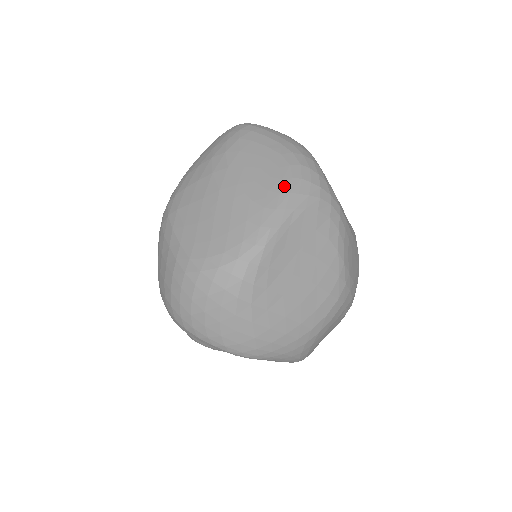
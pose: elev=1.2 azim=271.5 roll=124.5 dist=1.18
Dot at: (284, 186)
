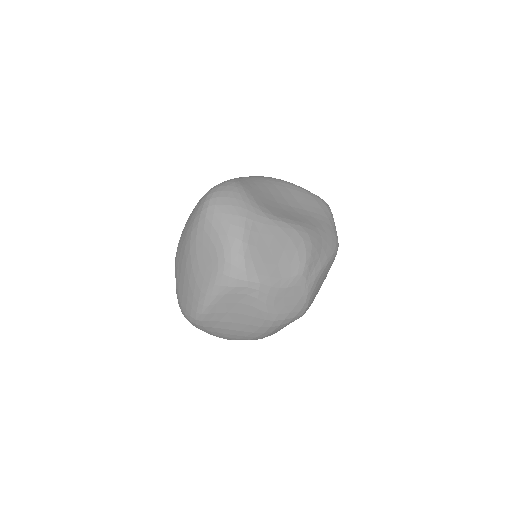
Dot at: (212, 279)
